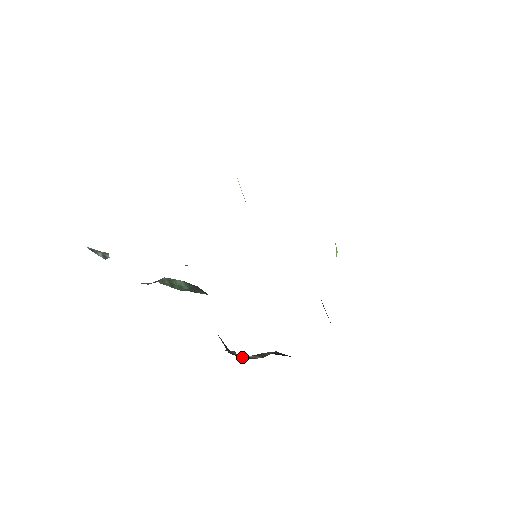
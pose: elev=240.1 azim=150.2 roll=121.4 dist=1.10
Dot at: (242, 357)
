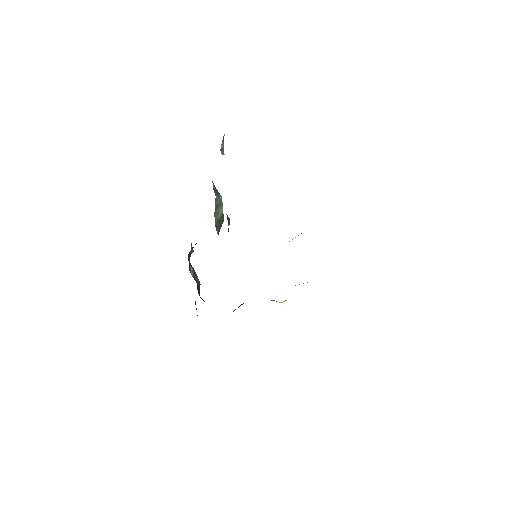
Dot at: (189, 263)
